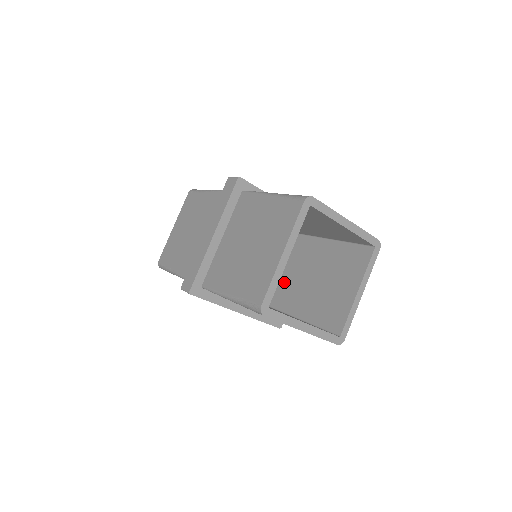
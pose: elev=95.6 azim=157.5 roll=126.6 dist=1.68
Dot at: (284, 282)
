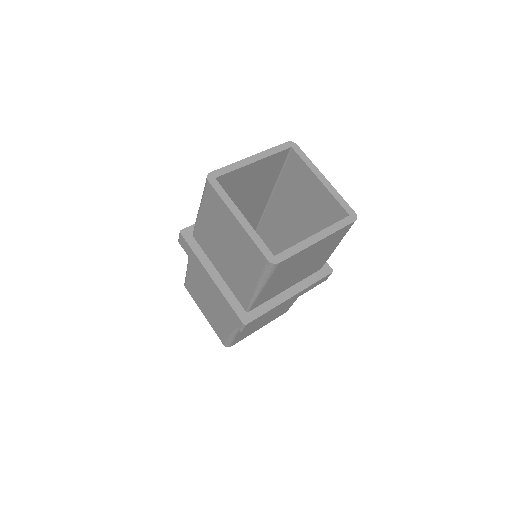
Dot at: occluded
